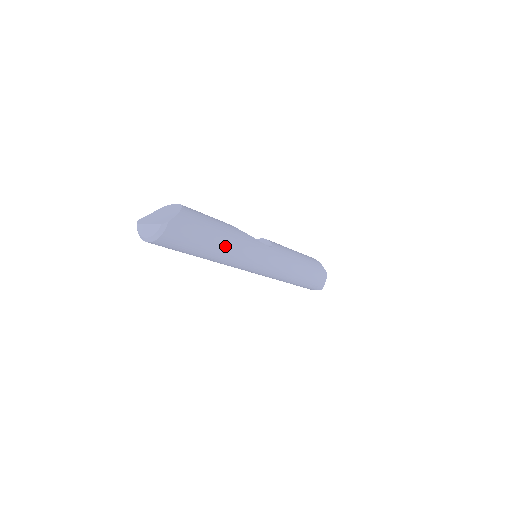
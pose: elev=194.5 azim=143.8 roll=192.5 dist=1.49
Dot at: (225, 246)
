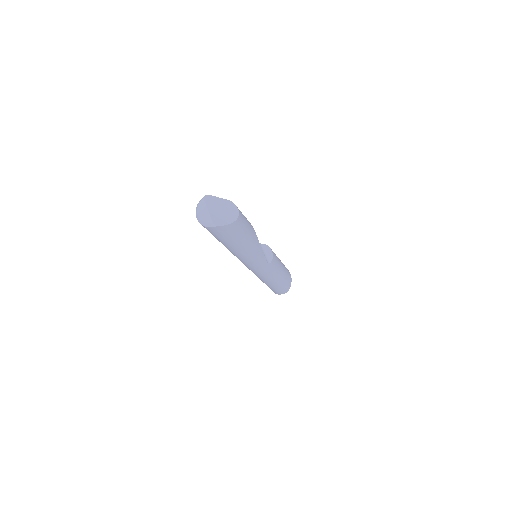
Dot at: (239, 251)
